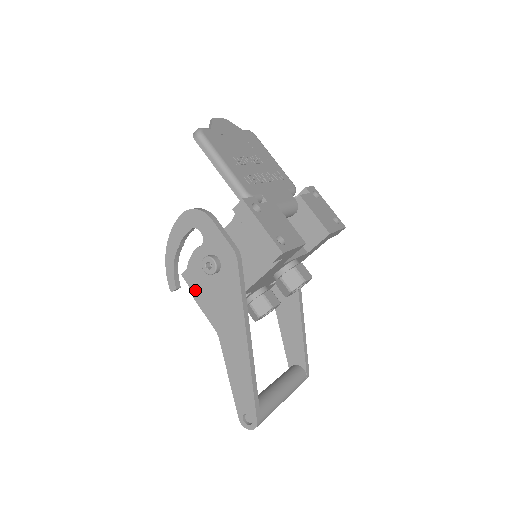
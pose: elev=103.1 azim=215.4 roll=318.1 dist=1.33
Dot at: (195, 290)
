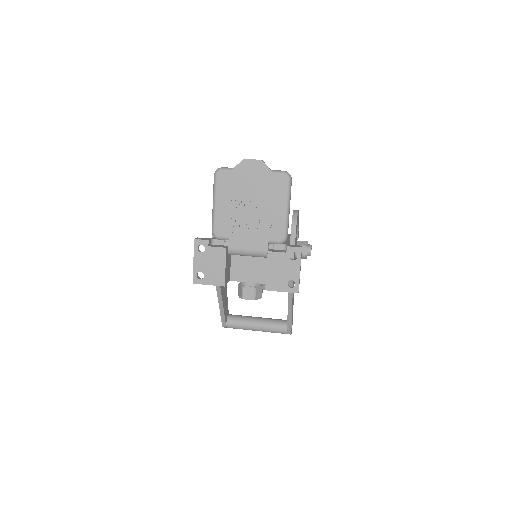
Dot at: occluded
